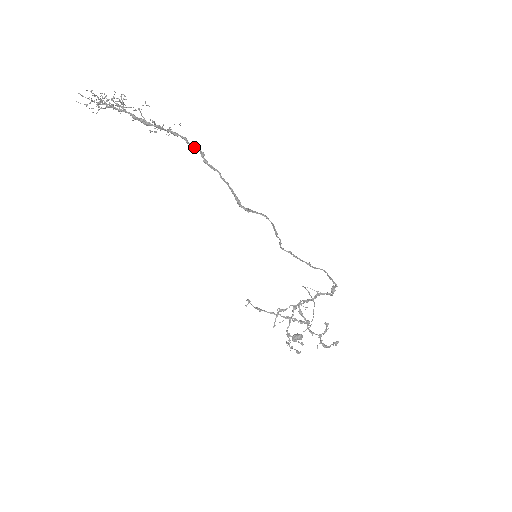
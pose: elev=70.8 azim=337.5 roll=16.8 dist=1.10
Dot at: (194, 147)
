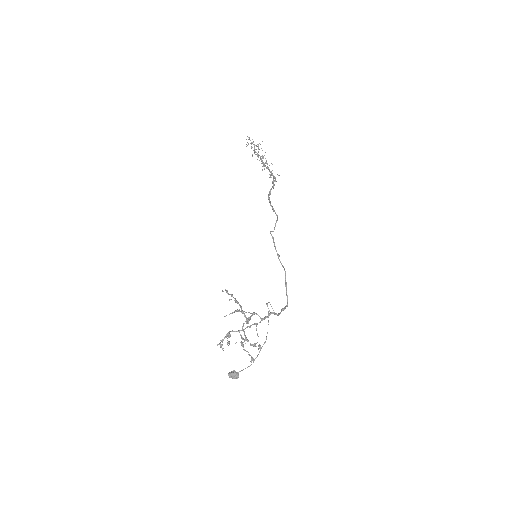
Dot at: (275, 179)
